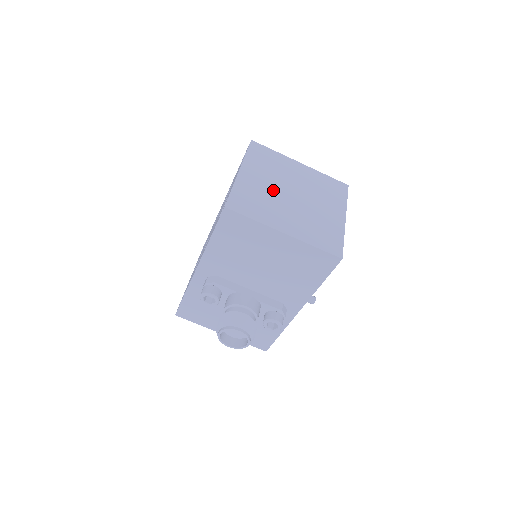
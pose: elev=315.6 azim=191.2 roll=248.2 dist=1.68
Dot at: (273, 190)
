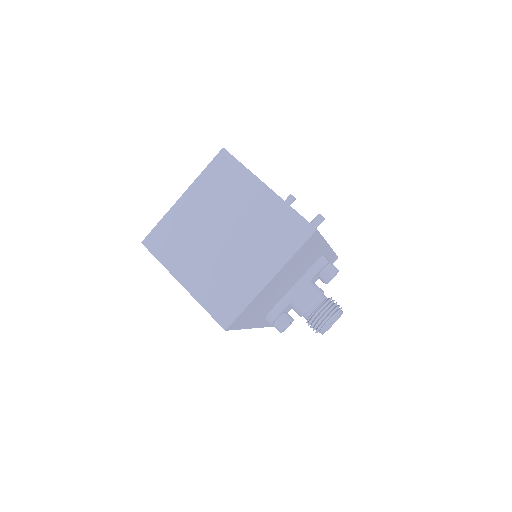
Dot at: (214, 259)
